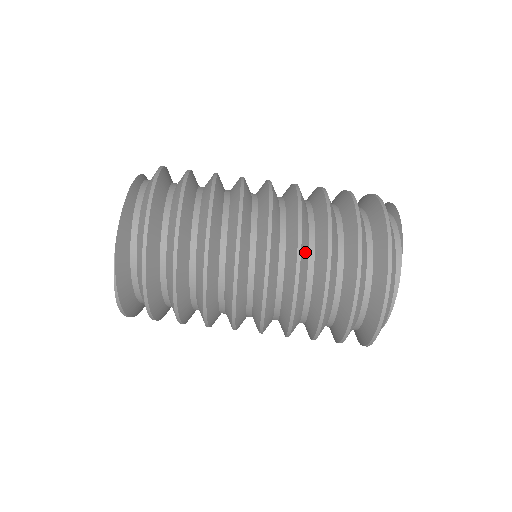
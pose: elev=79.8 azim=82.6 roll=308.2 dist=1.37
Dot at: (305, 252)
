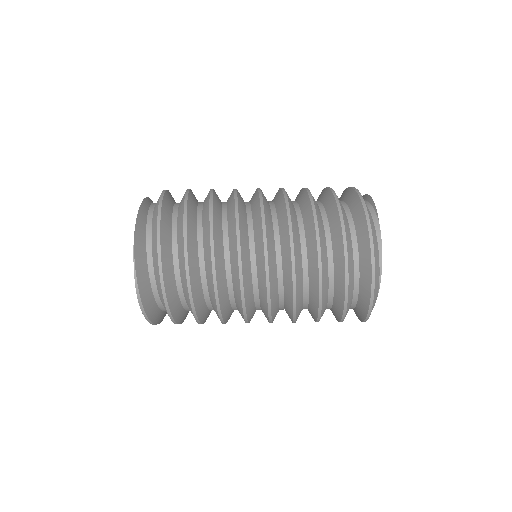
Dot at: (296, 227)
